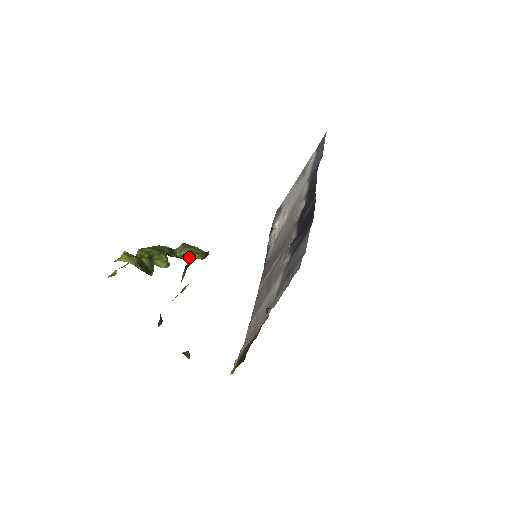
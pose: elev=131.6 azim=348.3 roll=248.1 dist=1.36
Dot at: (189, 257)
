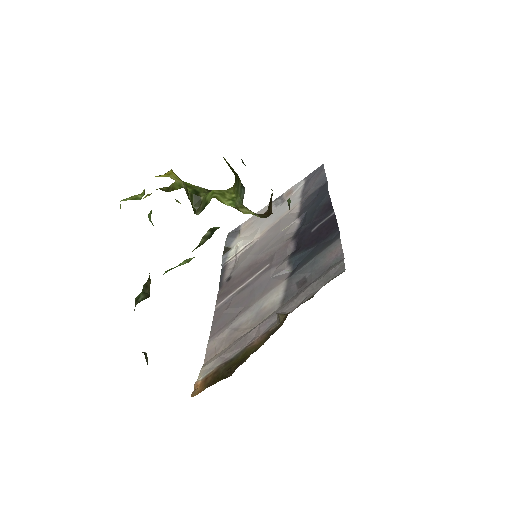
Dot at: (242, 211)
